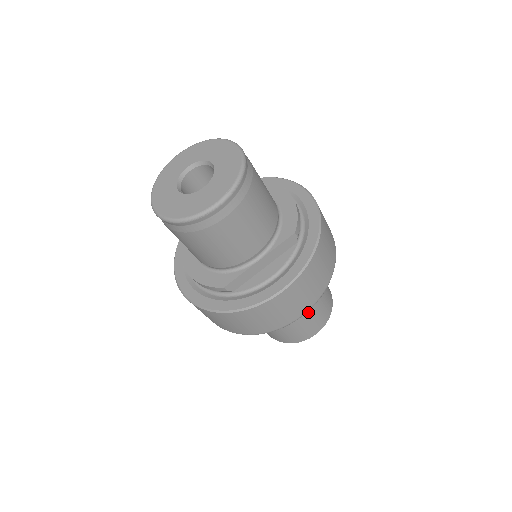
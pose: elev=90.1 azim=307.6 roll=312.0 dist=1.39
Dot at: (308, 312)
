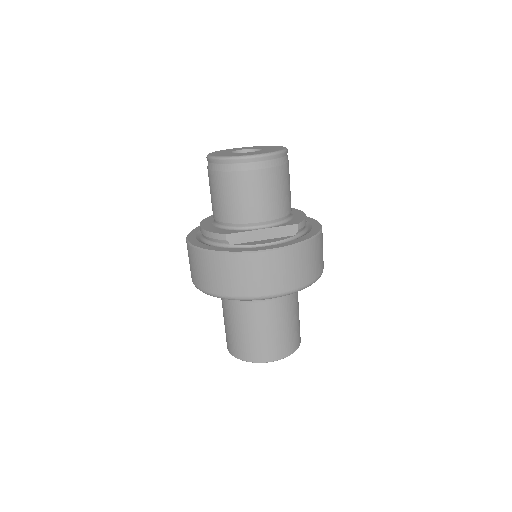
Dot at: (277, 325)
